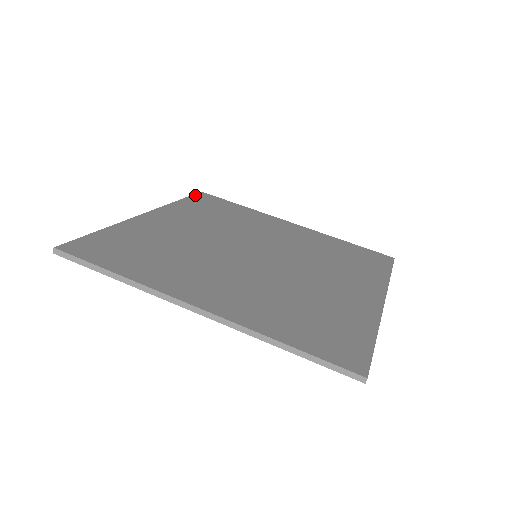
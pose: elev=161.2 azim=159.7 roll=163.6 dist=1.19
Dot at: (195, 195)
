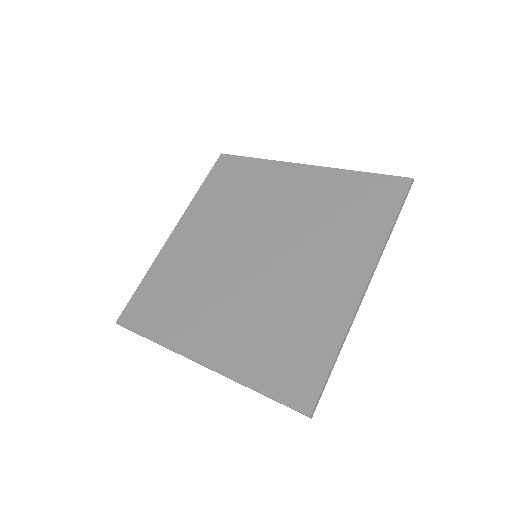
Dot at: (214, 167)
